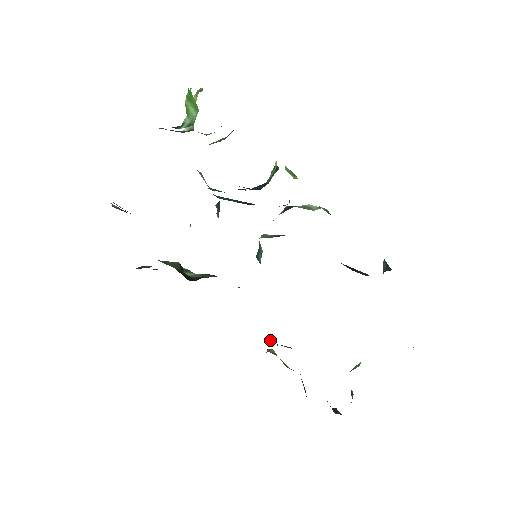
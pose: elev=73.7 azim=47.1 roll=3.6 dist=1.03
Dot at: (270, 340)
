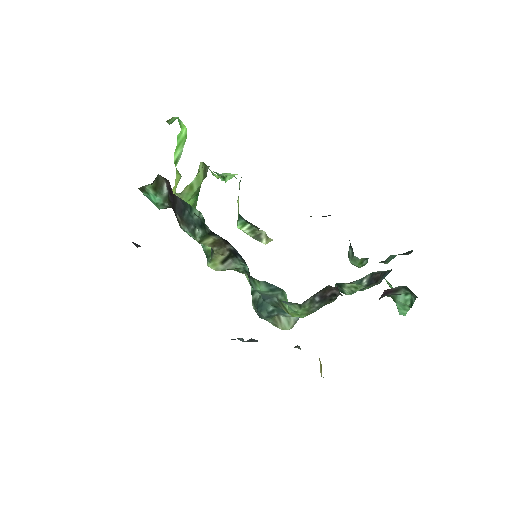
Dot at: occluded
